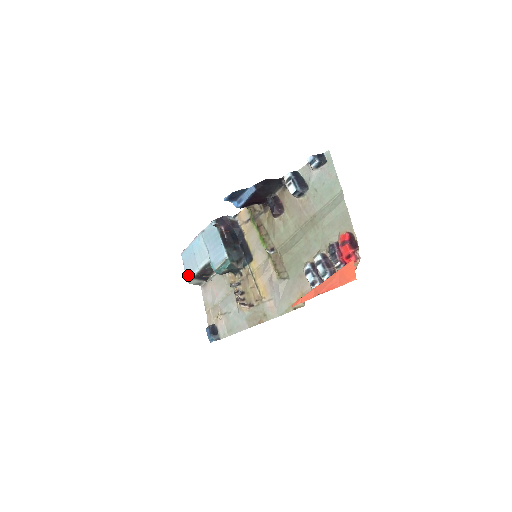
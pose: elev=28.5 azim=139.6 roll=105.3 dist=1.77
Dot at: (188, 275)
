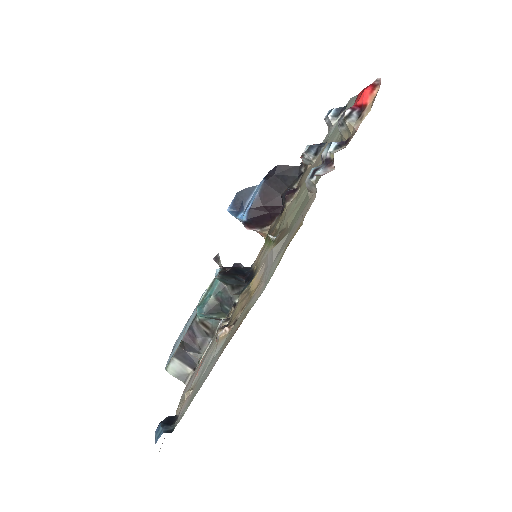
Dot at: (169, 359)
